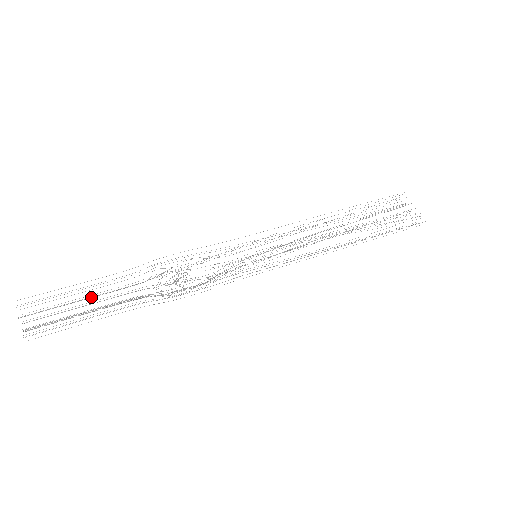
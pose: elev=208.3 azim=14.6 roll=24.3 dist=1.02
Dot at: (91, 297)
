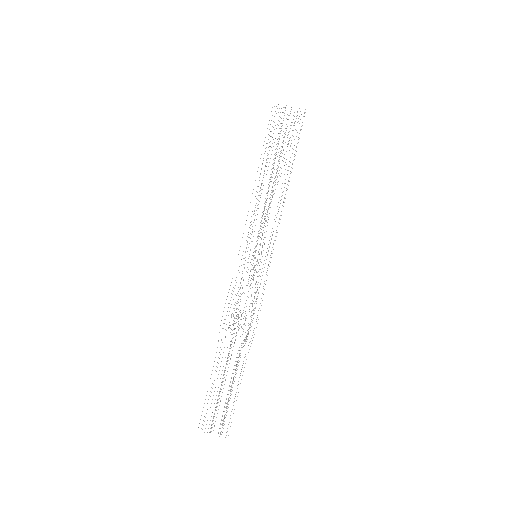
Dot at: occluded
